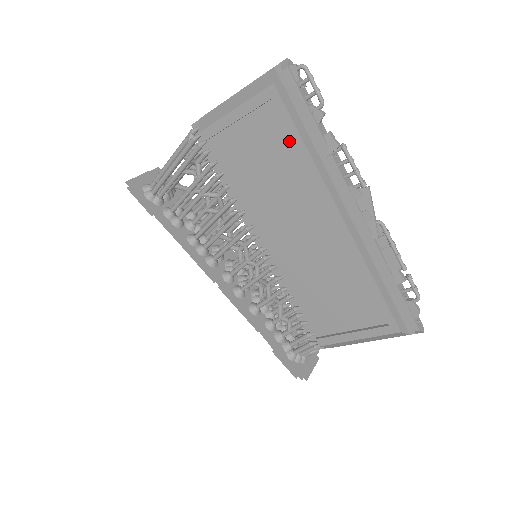
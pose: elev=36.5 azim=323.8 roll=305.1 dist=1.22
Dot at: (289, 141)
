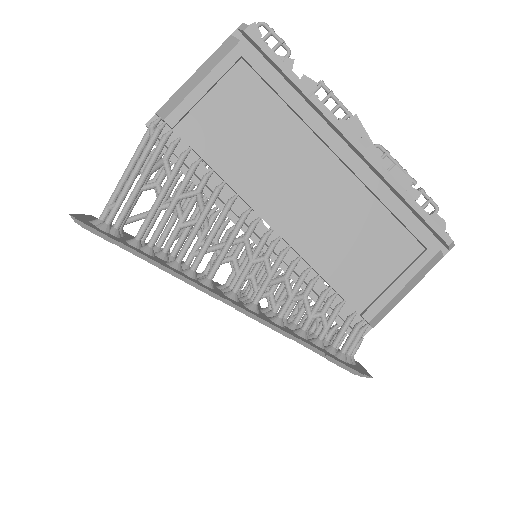
Dot at: (268, 95)
